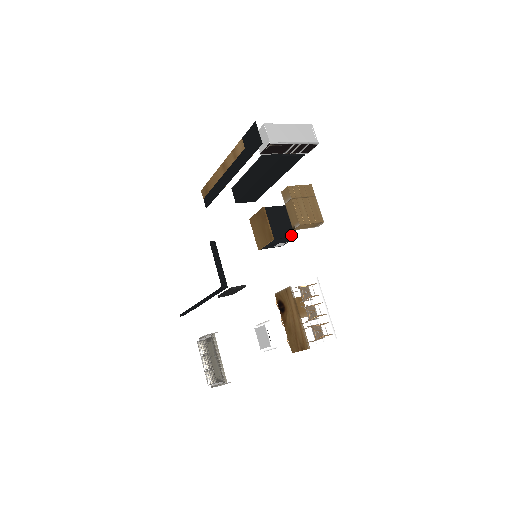
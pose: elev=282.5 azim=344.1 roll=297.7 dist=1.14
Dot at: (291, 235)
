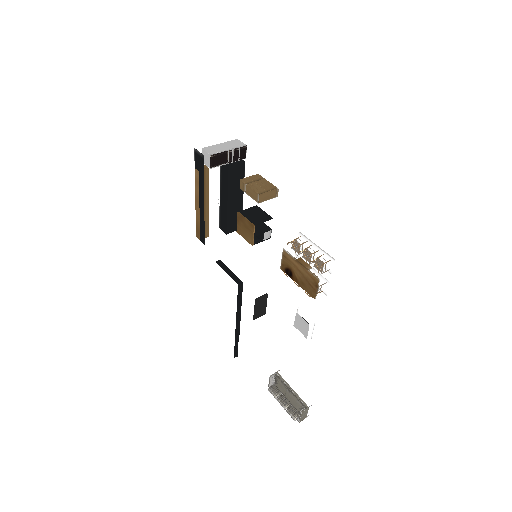
Dot at: (267, 219)
